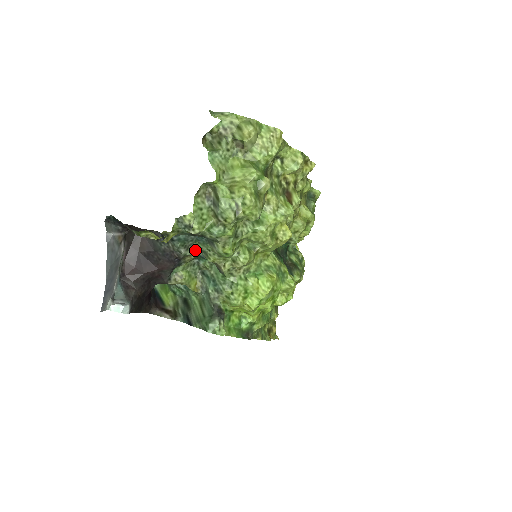
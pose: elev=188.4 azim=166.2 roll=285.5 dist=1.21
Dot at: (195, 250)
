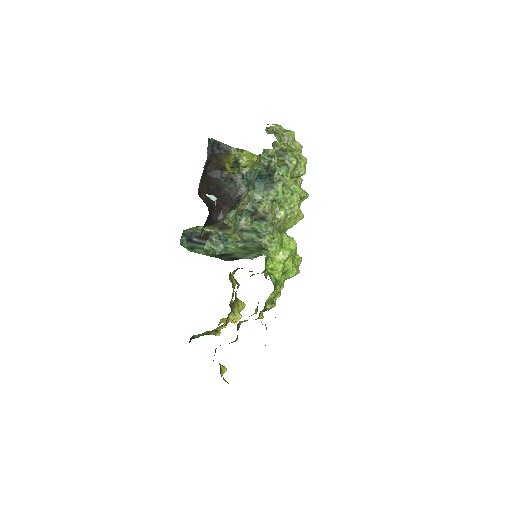
Dot at: (249, 199)
